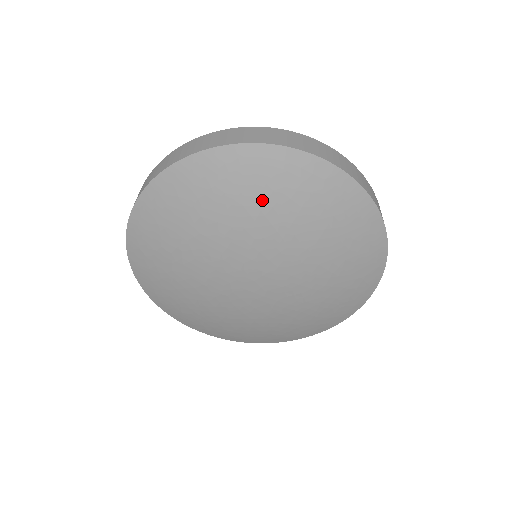
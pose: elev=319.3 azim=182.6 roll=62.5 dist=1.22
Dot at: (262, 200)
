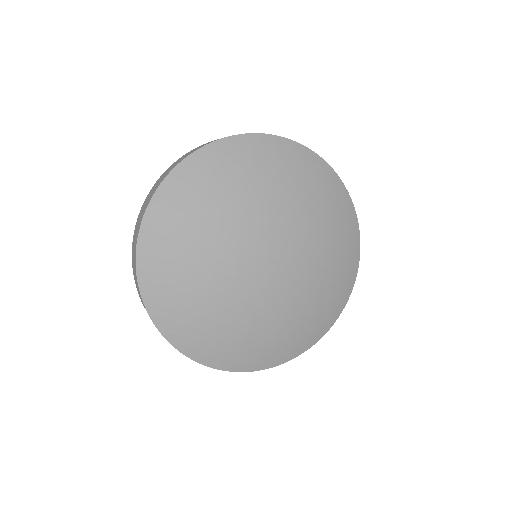
Dot at: (310, 194)
